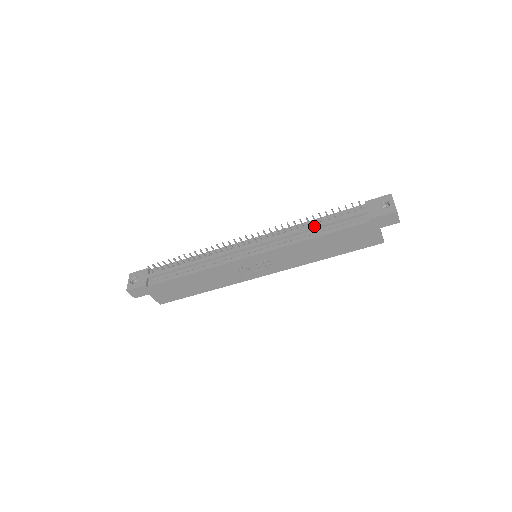
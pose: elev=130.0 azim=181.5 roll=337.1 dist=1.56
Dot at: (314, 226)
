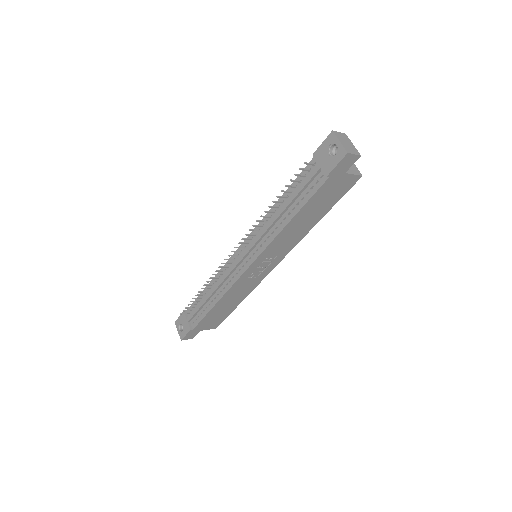
Dot at: (282, 210)
